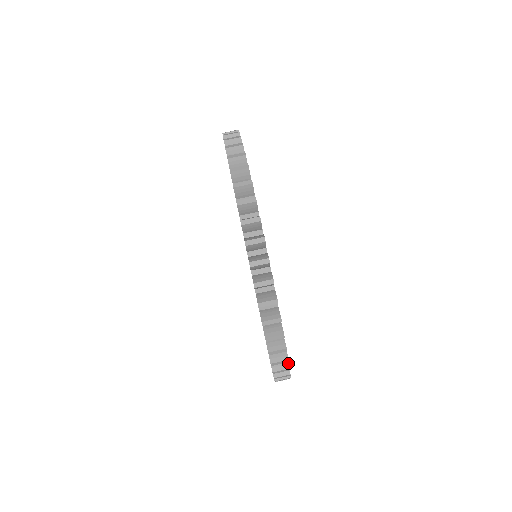
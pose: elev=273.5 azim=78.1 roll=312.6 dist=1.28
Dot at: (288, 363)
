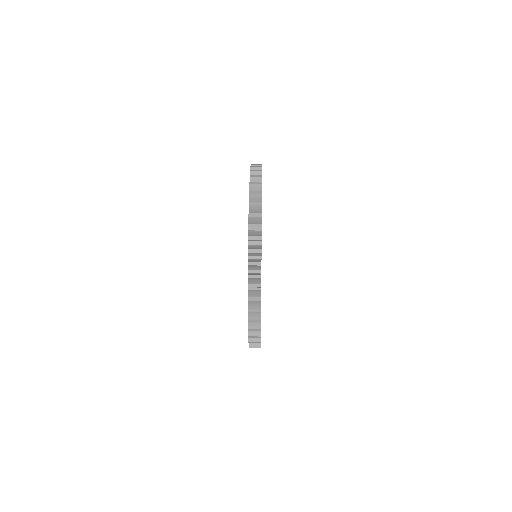
Dot at: (261, 254)
